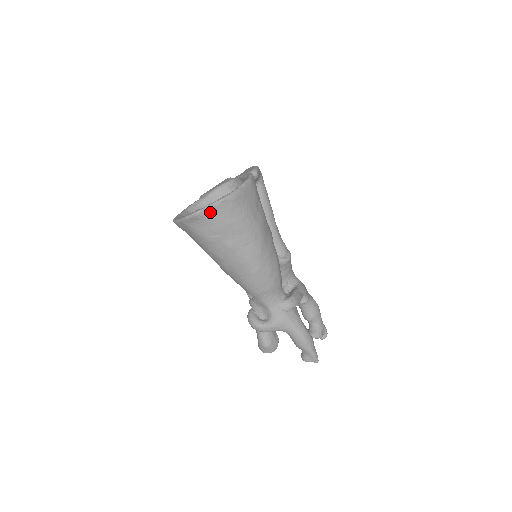
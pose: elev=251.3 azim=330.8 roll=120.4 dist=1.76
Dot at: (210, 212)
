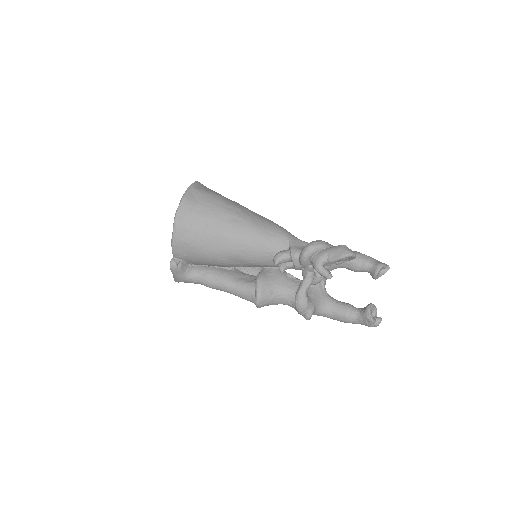
Dot at: occluded
